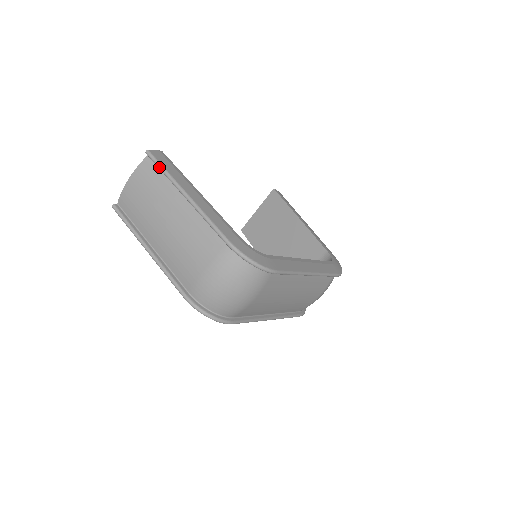
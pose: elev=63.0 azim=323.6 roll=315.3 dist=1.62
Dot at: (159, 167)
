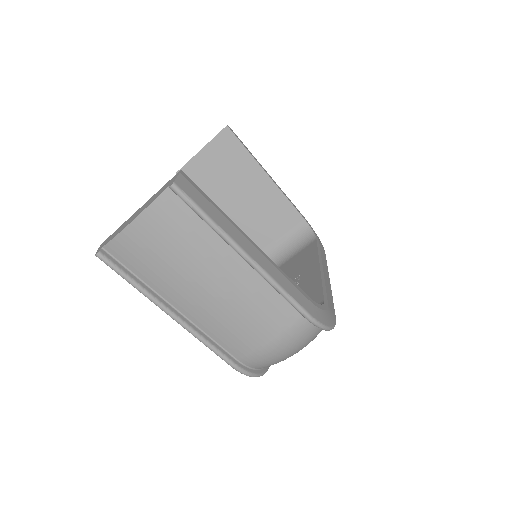
Dot at: (199, 214)
